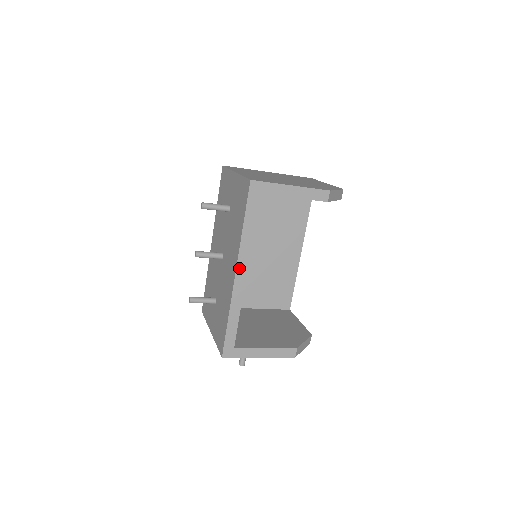
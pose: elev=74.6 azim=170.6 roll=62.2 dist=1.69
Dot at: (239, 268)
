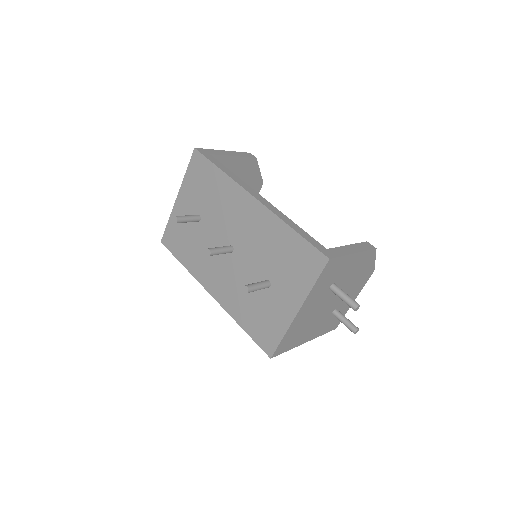
Dot at: (252, 194)
